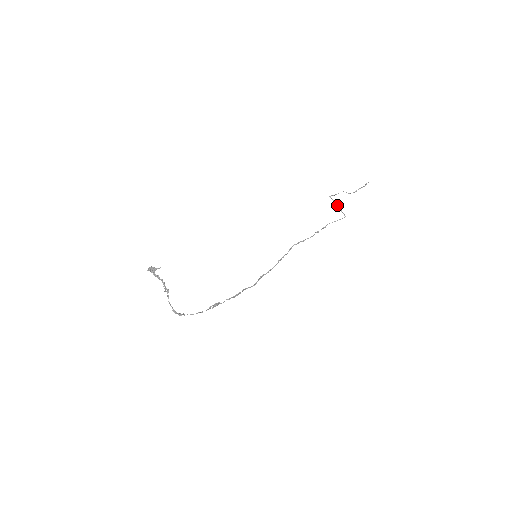
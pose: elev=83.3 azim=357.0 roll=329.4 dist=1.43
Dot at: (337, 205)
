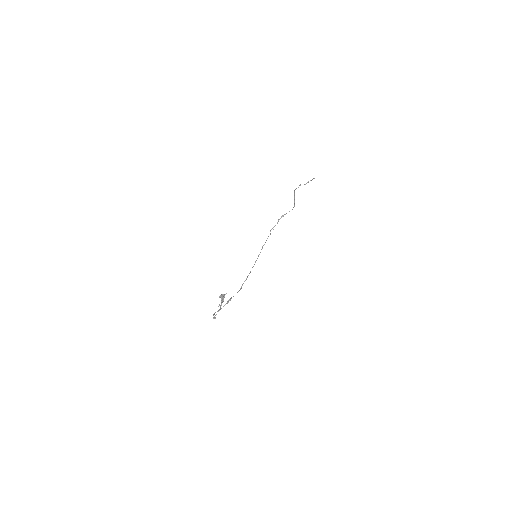
Dot at: occluded
